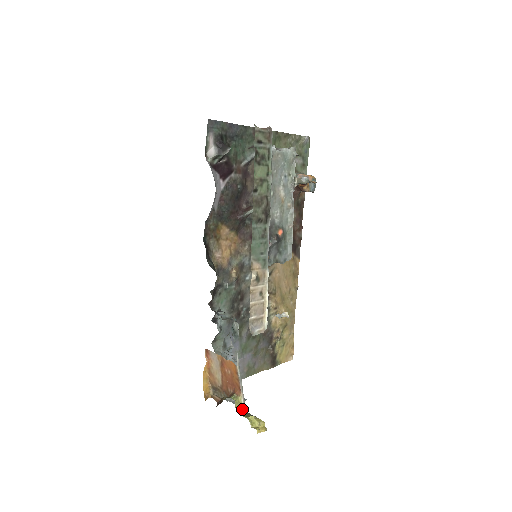
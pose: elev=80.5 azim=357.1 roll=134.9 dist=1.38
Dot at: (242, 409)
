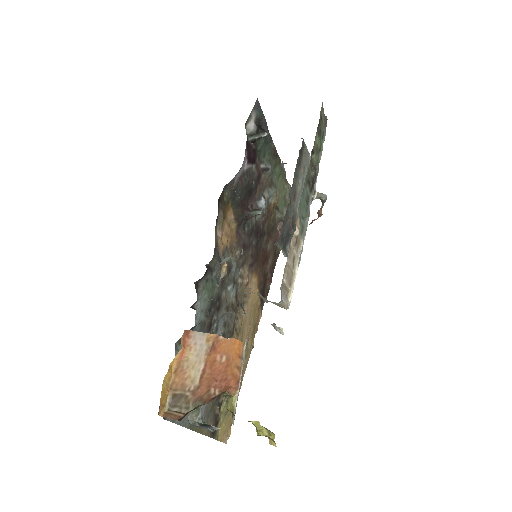
Dot at: (232, 419)
